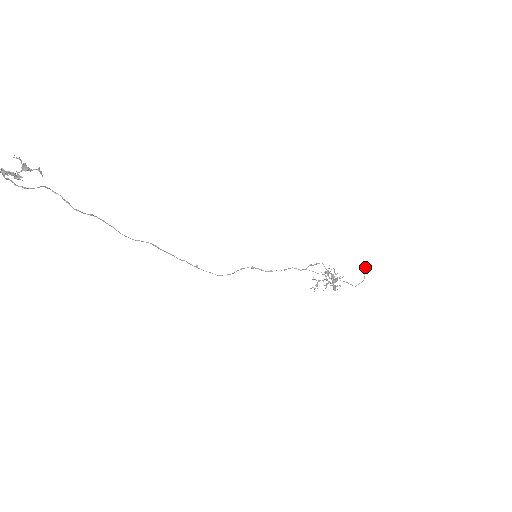
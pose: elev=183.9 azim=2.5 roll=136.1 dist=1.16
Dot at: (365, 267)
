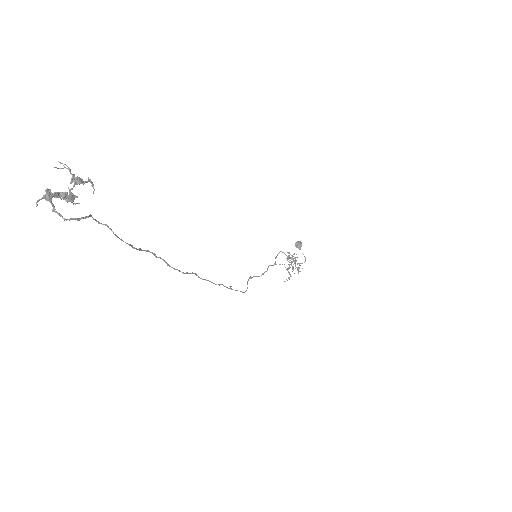
Dot at: (298, 244)
